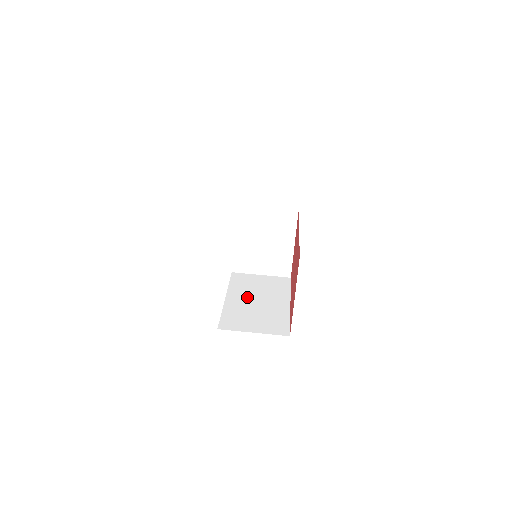
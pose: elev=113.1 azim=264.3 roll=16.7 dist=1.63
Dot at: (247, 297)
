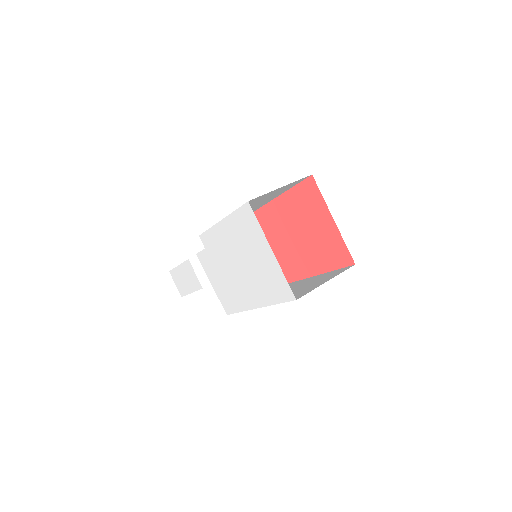
Dot at: occluded
